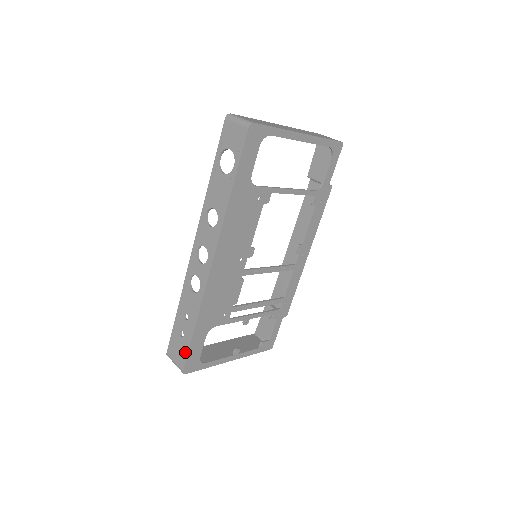
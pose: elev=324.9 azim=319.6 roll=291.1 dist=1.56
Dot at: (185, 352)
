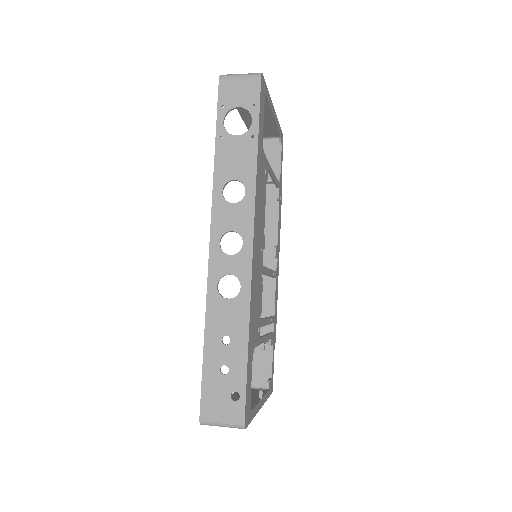
Dot at: (240, 392)
